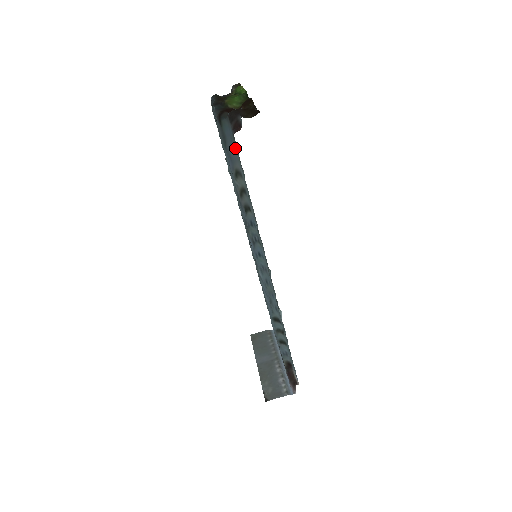
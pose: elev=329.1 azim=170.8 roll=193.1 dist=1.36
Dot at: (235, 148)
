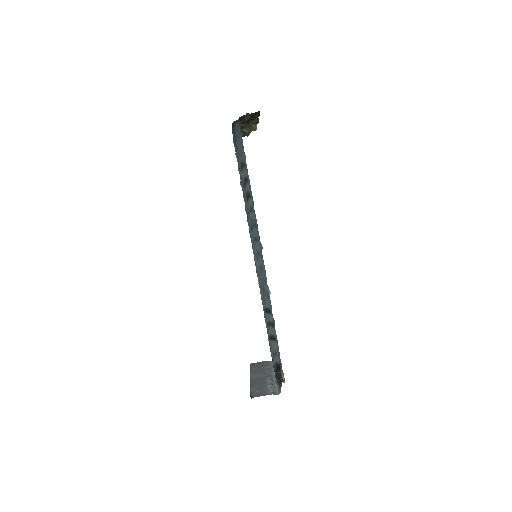
Dot at: (241, 141)
